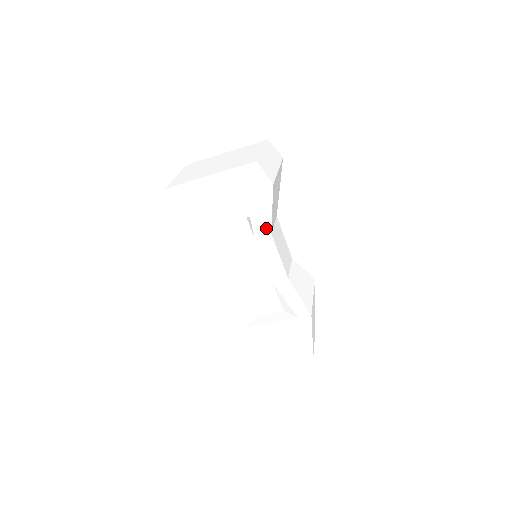
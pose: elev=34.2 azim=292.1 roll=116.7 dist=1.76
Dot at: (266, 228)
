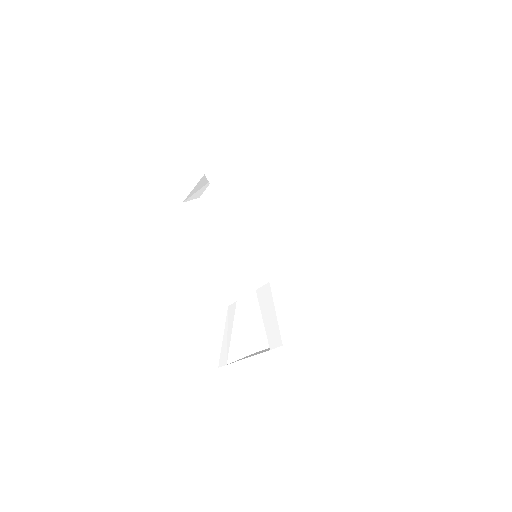
Dot at: (230, 193)
